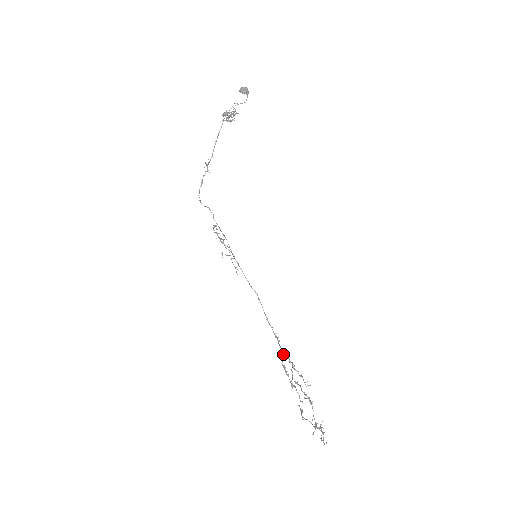
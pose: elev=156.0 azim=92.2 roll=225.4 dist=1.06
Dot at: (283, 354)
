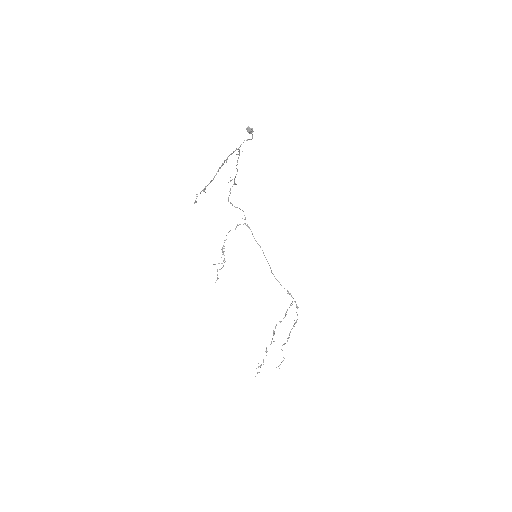
Dot at: (290, 305)
